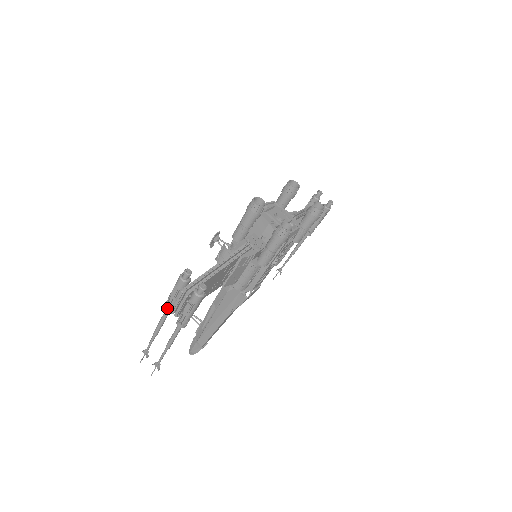
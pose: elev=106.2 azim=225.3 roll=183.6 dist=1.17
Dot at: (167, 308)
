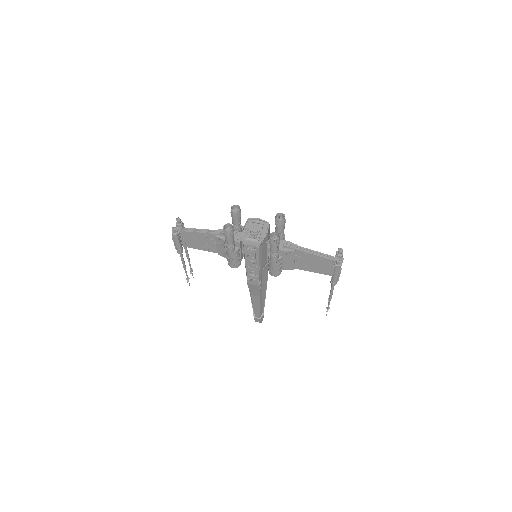
Dot at: occluded
